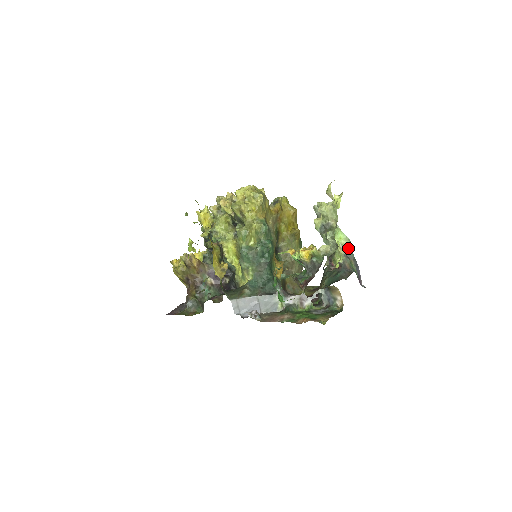
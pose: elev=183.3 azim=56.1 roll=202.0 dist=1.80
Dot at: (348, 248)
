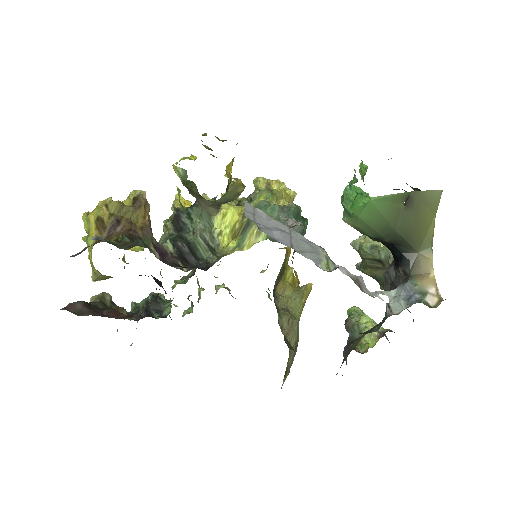
Dot at: occluded
